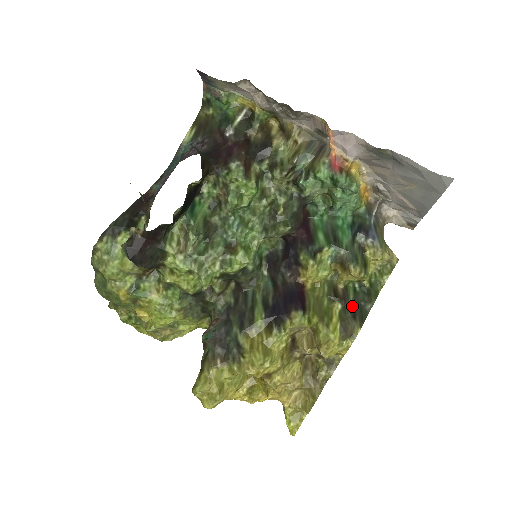
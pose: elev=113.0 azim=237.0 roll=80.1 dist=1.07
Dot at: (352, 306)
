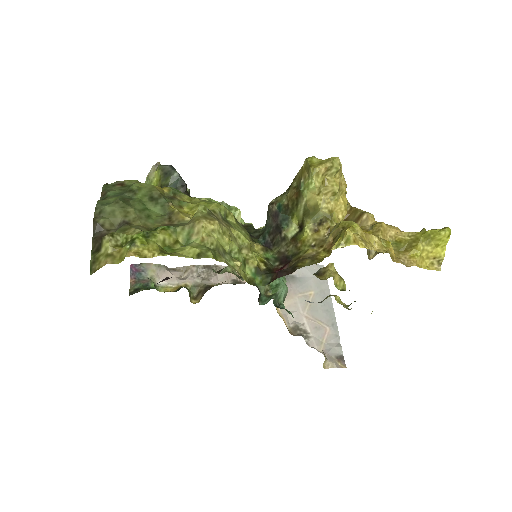
Dot at: occluded
